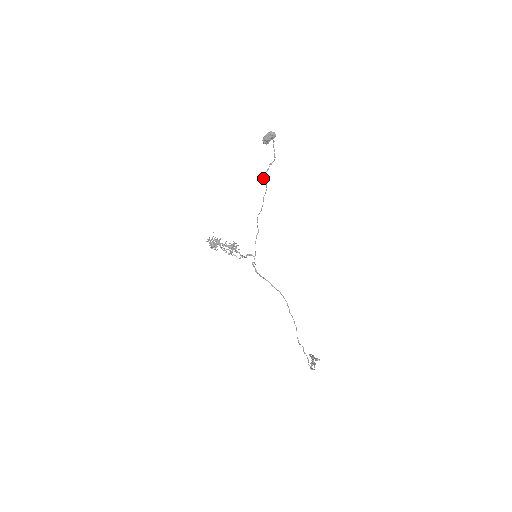
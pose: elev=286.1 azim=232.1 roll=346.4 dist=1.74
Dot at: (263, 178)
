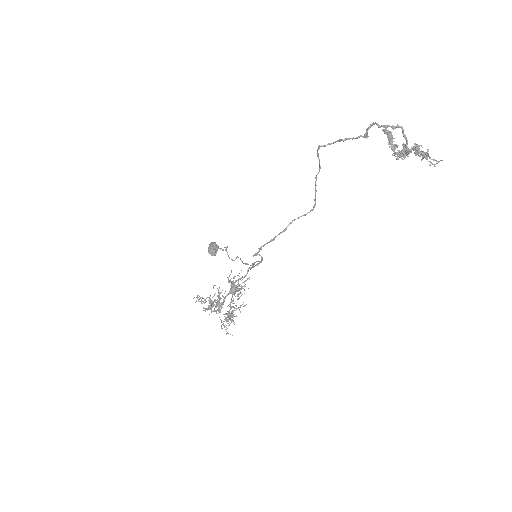
Dot at: occluded
